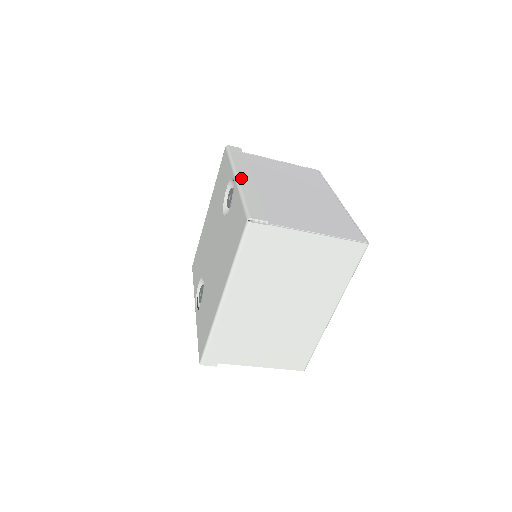
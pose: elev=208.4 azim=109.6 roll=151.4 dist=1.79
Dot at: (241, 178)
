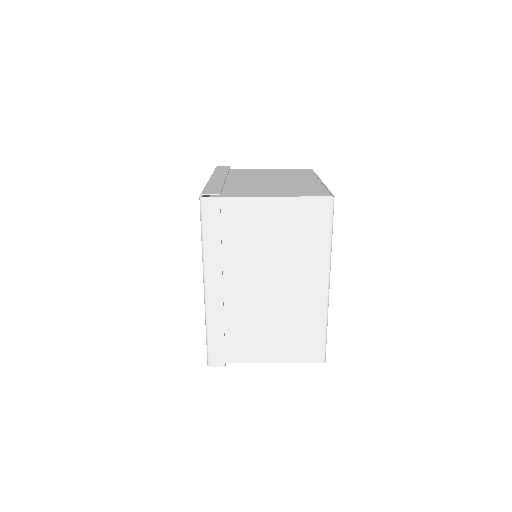
Dot at: (214, 178)
